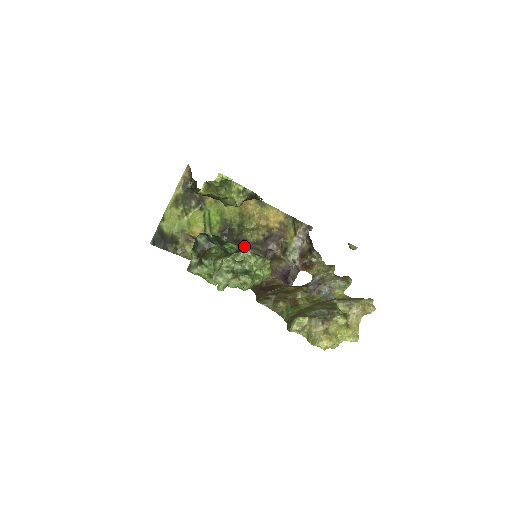
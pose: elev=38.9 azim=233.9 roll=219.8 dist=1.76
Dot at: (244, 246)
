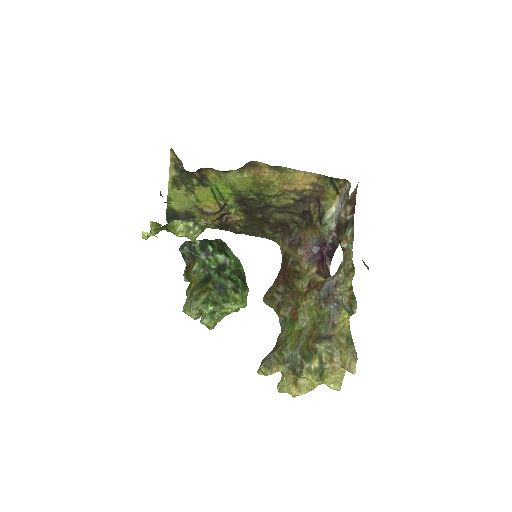
Dot at: (272, 211)
